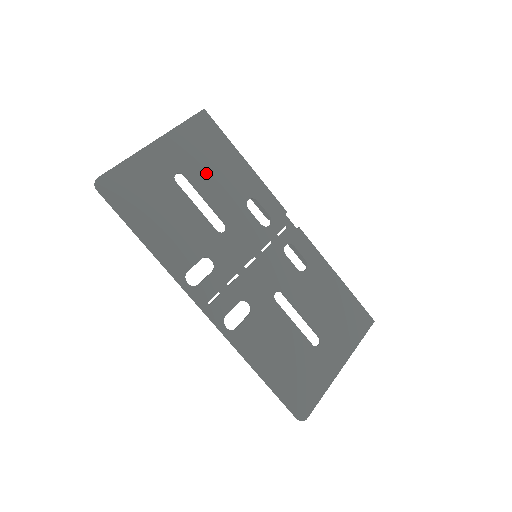
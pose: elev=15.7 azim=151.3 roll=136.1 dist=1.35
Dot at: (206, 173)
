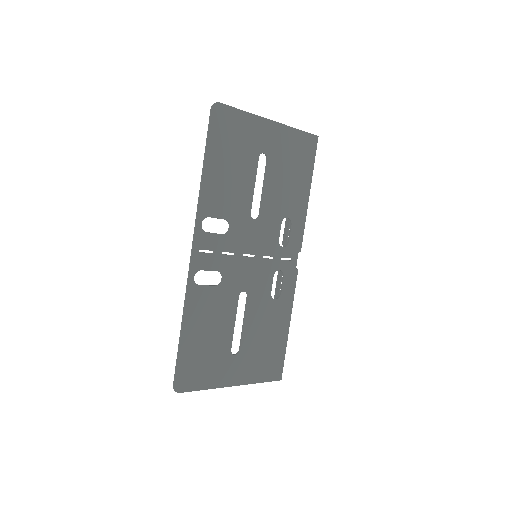
Dot at: (281, 173)
